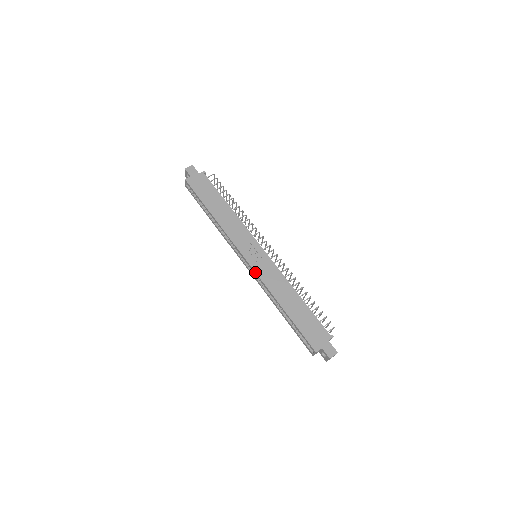
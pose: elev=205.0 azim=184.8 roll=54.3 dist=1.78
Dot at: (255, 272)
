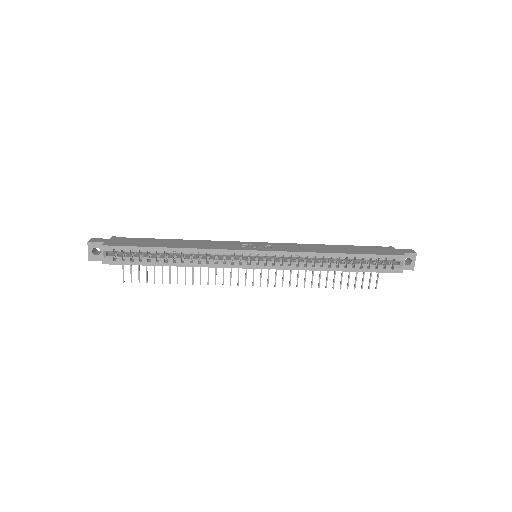
Dot at: (280, 251)
